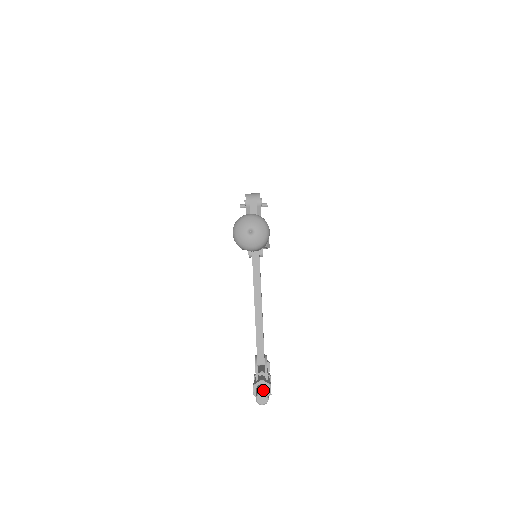
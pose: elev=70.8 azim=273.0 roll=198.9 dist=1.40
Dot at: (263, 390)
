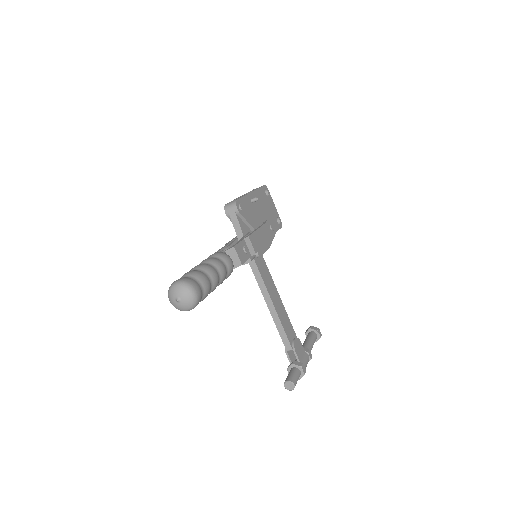
Dot at: (289, 377)
